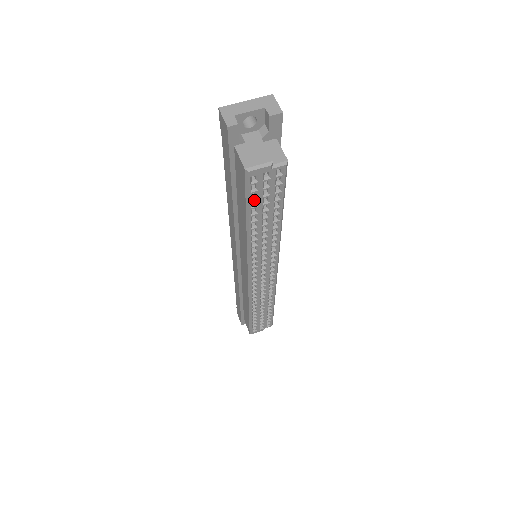
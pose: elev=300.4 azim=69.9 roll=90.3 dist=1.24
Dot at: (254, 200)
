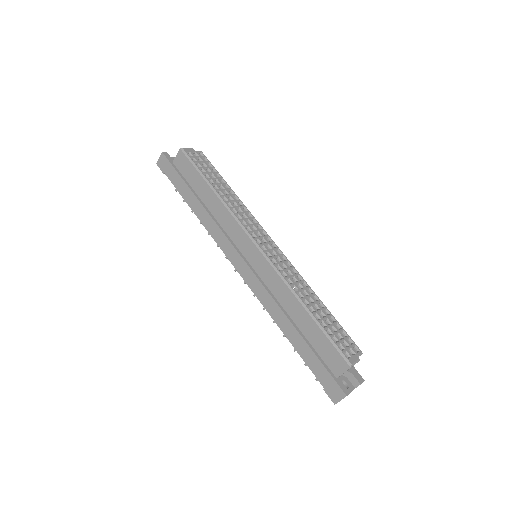
Dot at: (200, 167)
